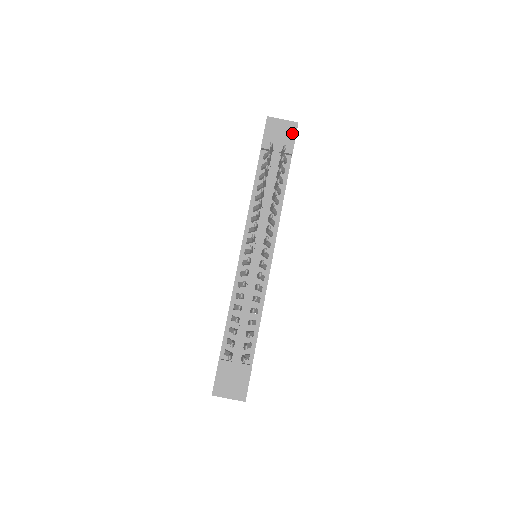
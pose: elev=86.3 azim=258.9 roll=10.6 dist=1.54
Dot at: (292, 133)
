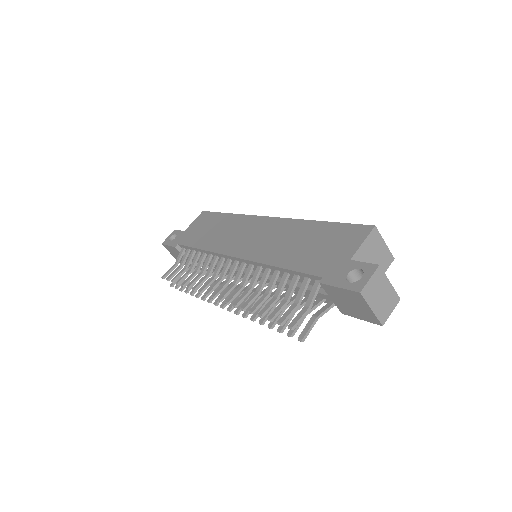
Dot at: (364, 317)
